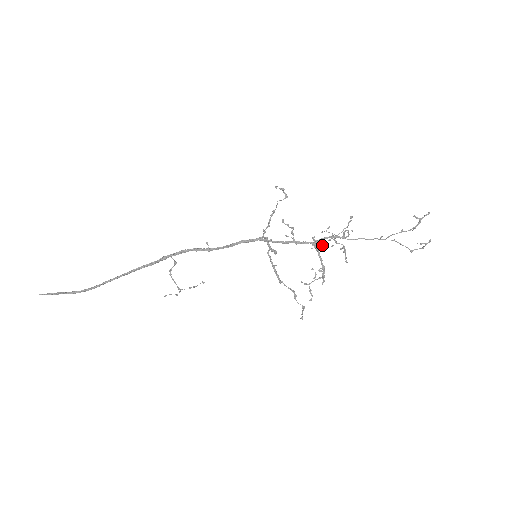
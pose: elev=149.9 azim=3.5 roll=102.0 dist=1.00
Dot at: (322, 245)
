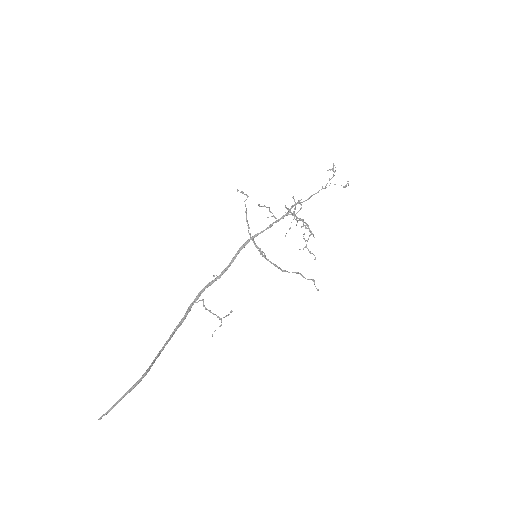
Dot at: (290, 228)
